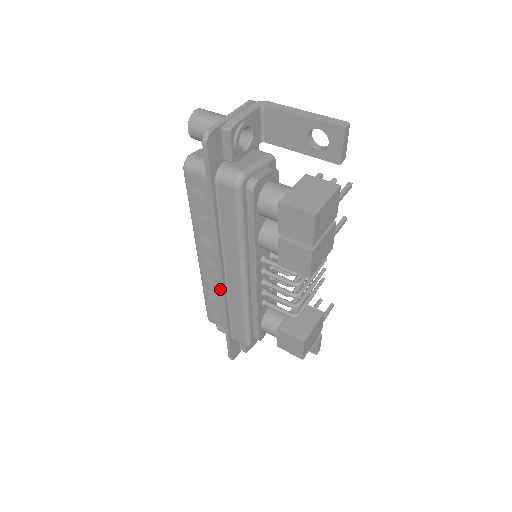
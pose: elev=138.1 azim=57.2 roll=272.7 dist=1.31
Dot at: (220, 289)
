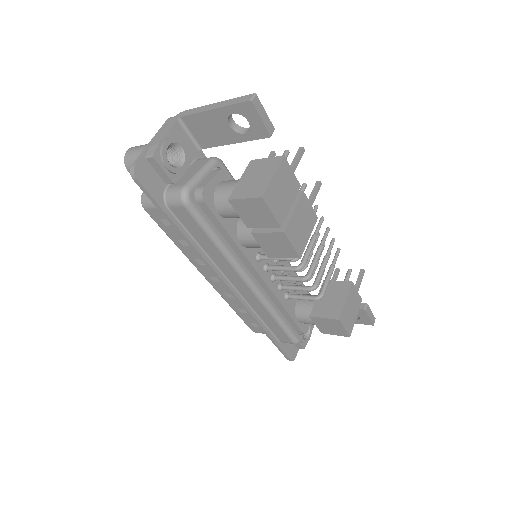
Dot at: (237, 301)
